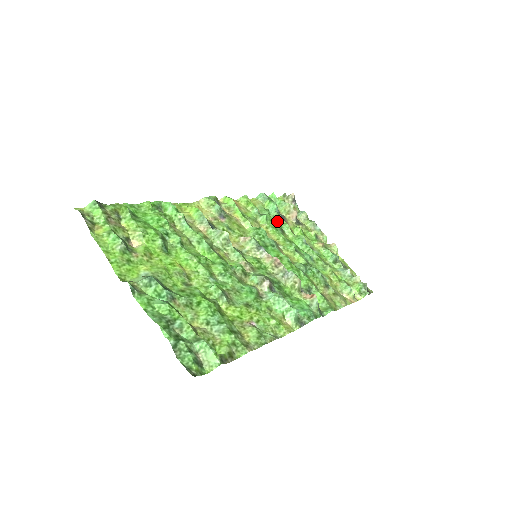
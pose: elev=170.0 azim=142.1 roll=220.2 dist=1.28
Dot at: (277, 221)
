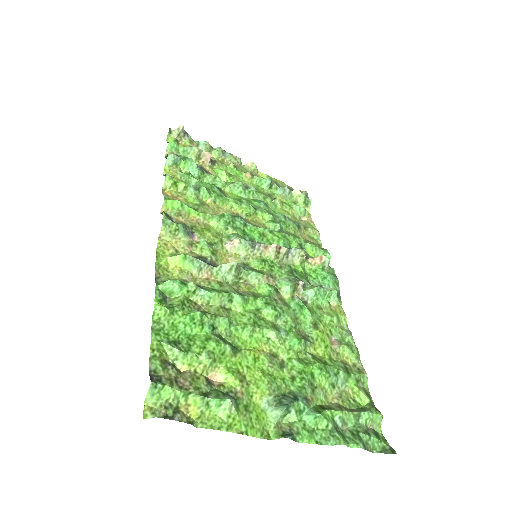
Dot at: (205, 180)
